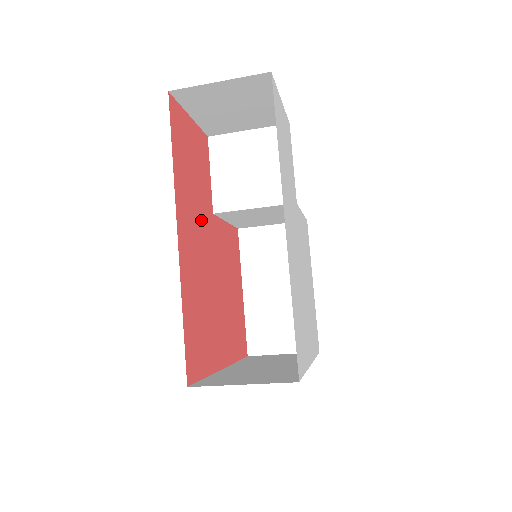
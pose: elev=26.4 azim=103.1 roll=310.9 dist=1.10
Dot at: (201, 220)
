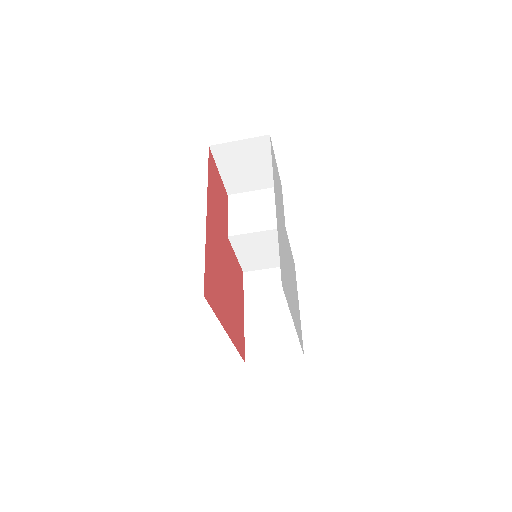
Dot at: (220, 228)
